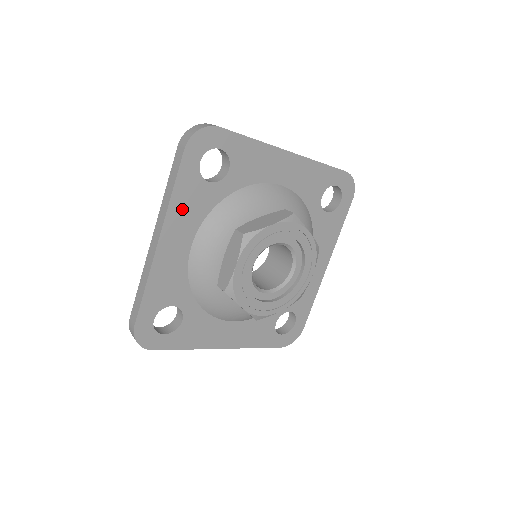
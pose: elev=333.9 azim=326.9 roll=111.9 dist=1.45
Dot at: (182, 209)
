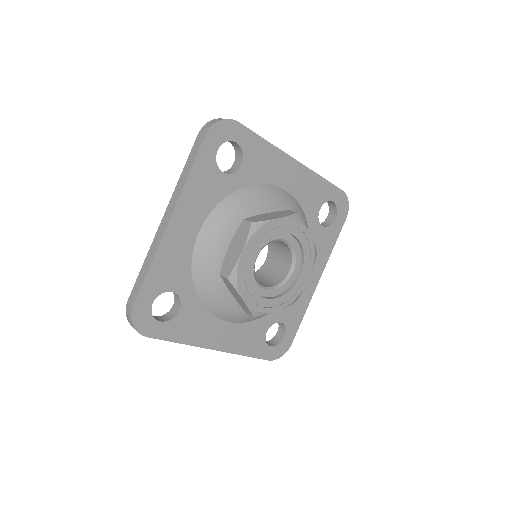
Dot at: (195, 193)
